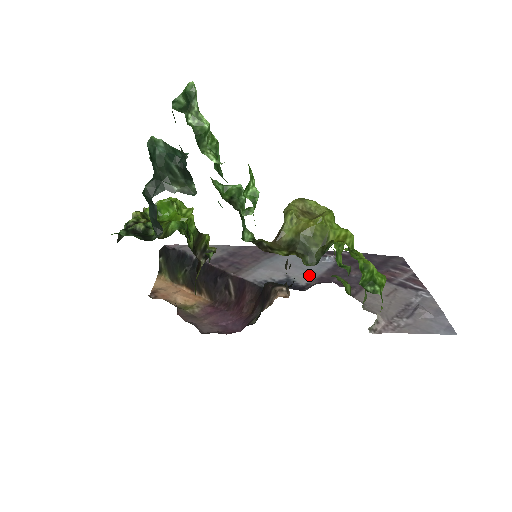
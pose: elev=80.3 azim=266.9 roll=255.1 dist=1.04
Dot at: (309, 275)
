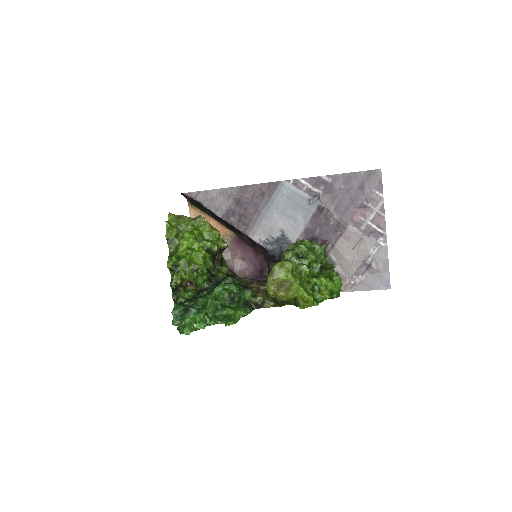
Dot at: (298, 228)
